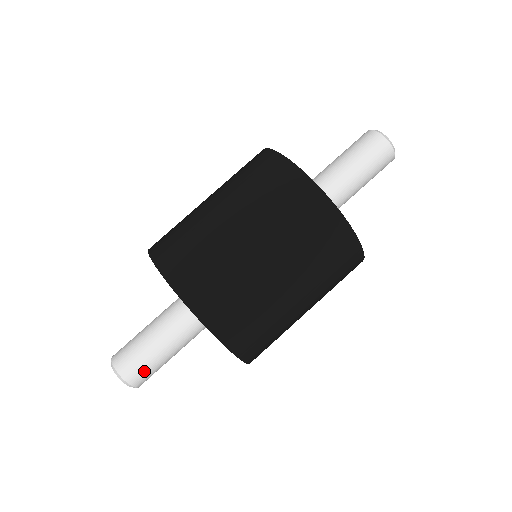
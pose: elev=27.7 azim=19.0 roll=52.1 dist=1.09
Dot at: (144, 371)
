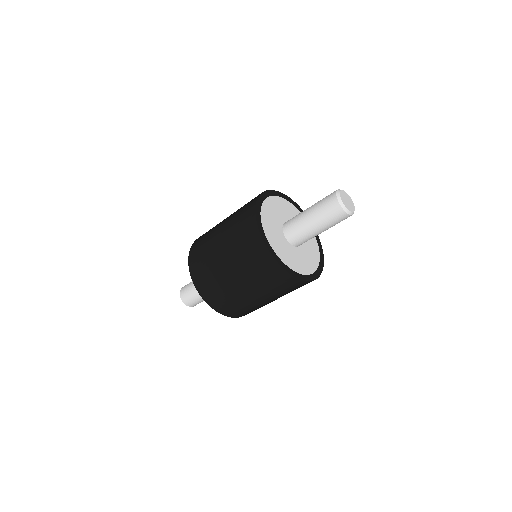
Dot at: (189, 298)
